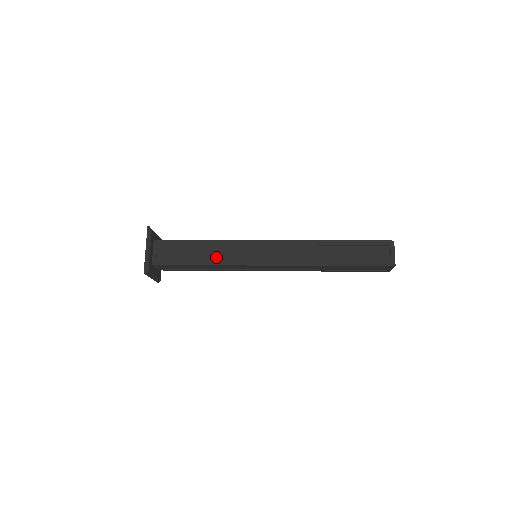
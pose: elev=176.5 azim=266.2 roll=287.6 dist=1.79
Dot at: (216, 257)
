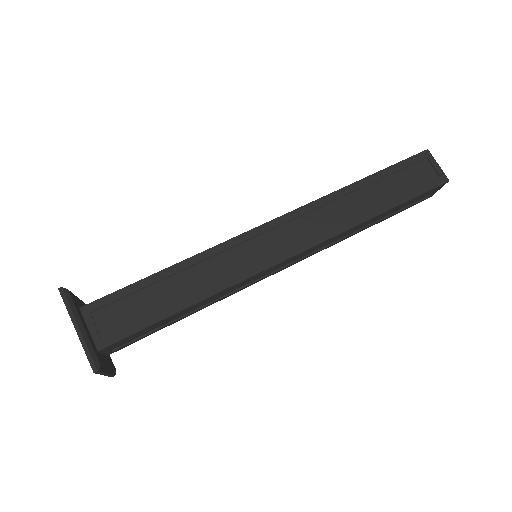
Dot at: (201, 285)
